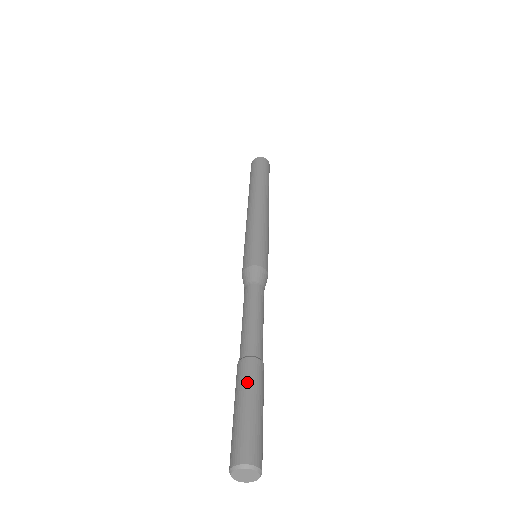
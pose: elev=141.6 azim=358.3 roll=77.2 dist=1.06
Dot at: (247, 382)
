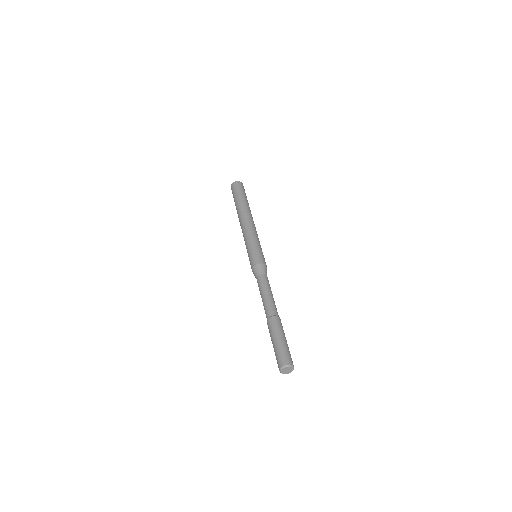
Dot at: (281, 329)
